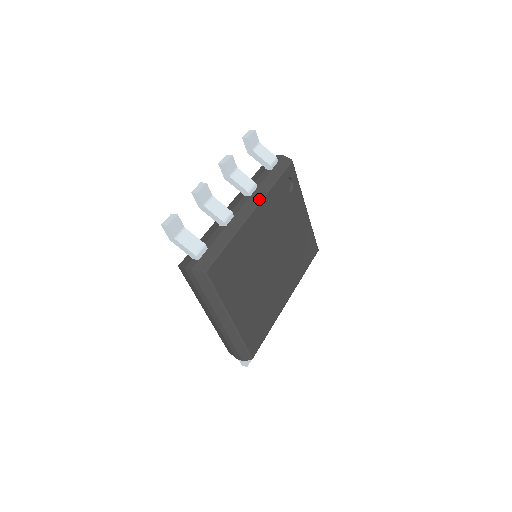
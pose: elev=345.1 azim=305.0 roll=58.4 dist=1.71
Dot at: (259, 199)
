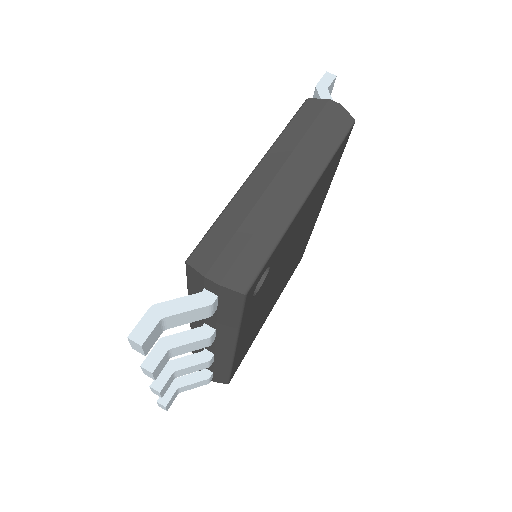
Dot at: (232, 343)
